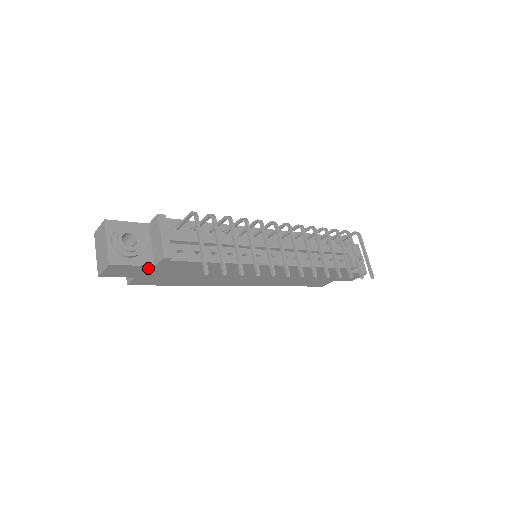
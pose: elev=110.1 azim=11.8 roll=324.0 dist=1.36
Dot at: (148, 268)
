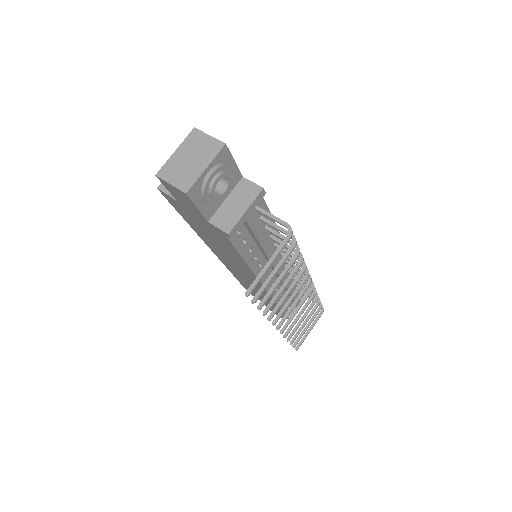
Dot at: (201, 215)
